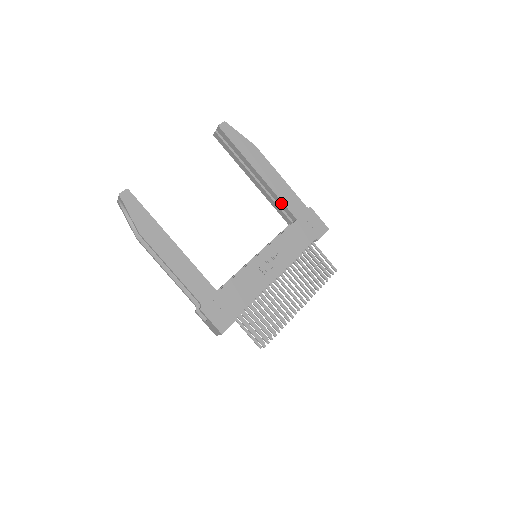
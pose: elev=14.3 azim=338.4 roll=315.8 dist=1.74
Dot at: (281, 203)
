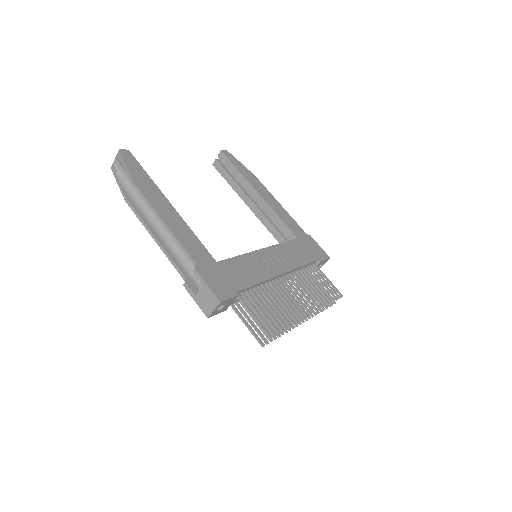
Dot at: (280, 222)
